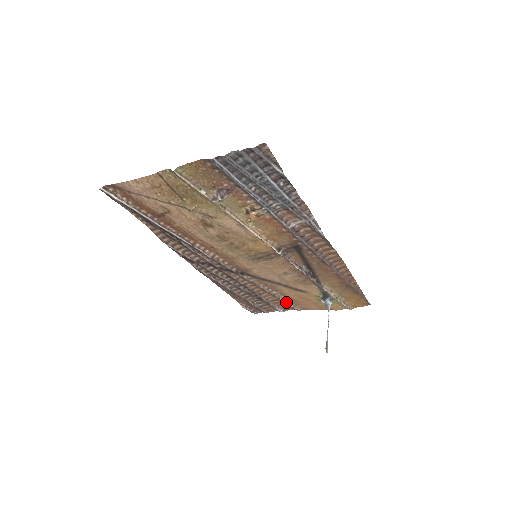
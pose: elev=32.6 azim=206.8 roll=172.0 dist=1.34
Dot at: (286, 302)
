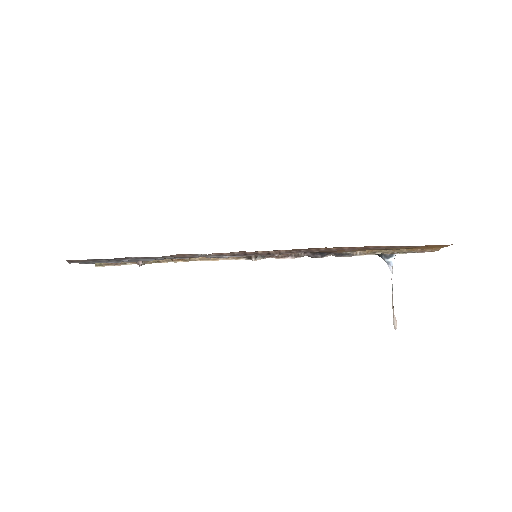
Dot at: occluded
